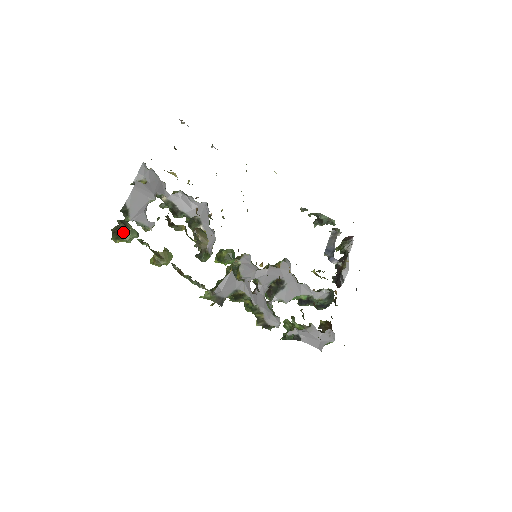
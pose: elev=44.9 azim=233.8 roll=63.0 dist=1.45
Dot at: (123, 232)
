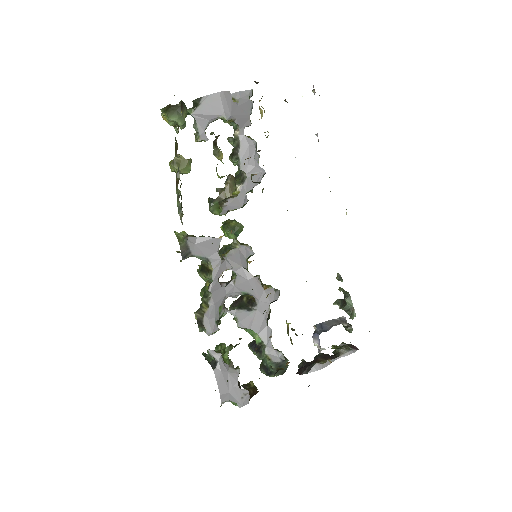
Dot at: (174, 110)
